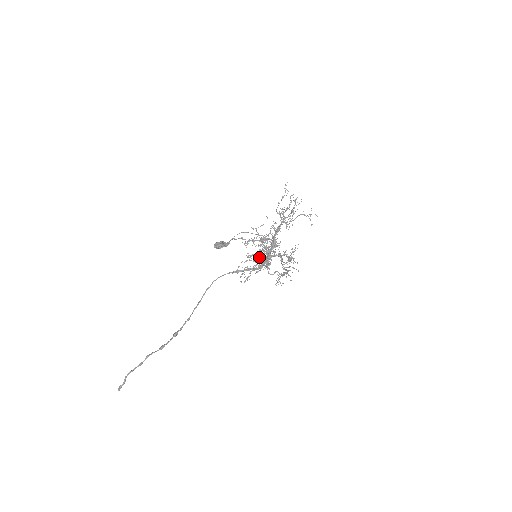
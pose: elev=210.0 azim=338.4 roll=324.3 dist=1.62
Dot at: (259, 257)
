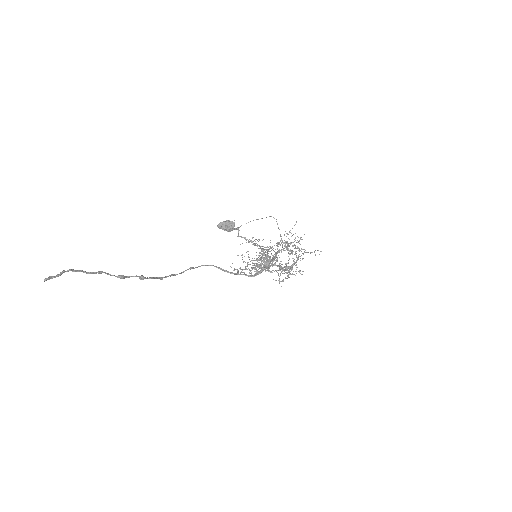
Dot at: occluded
